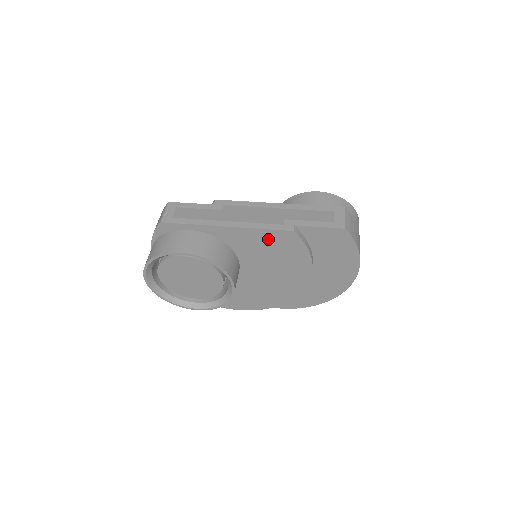
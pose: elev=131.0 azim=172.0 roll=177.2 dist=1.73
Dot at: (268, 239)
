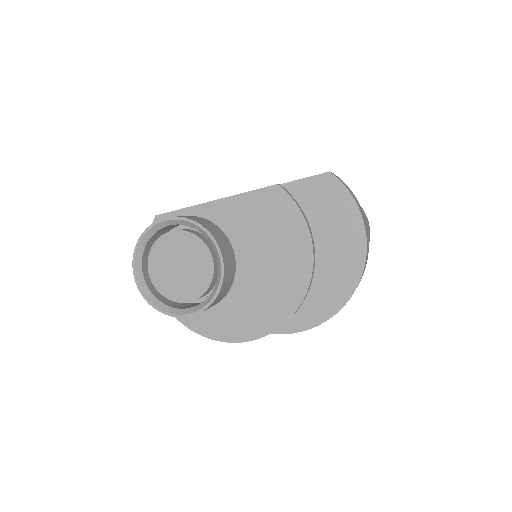
Dot at: (256, 205)
